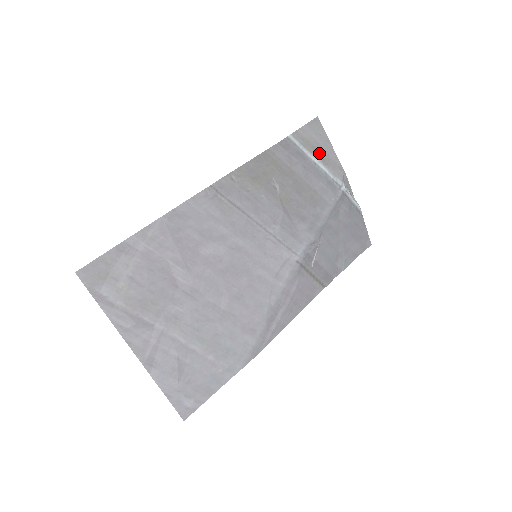
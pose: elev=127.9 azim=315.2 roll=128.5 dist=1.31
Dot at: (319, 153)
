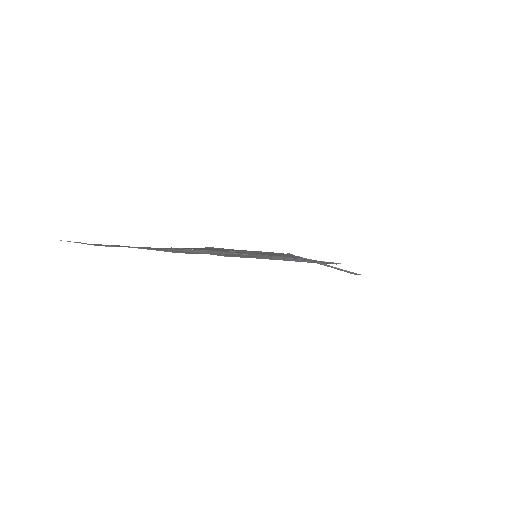
Dot at: occluded
